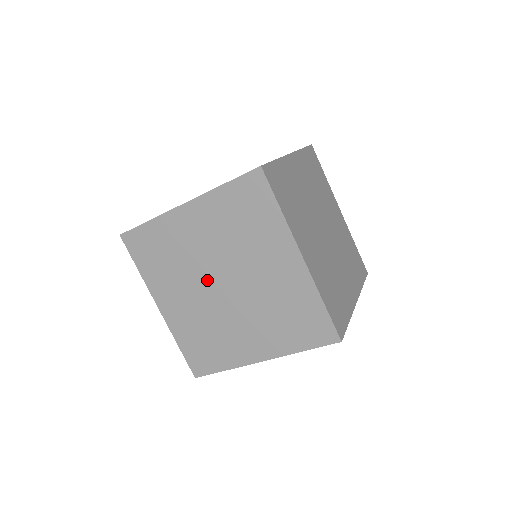
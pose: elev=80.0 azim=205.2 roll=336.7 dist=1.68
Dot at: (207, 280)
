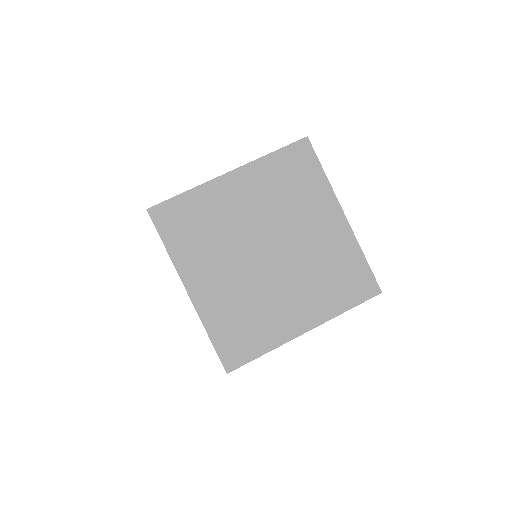
Dot at: (250, 249)
